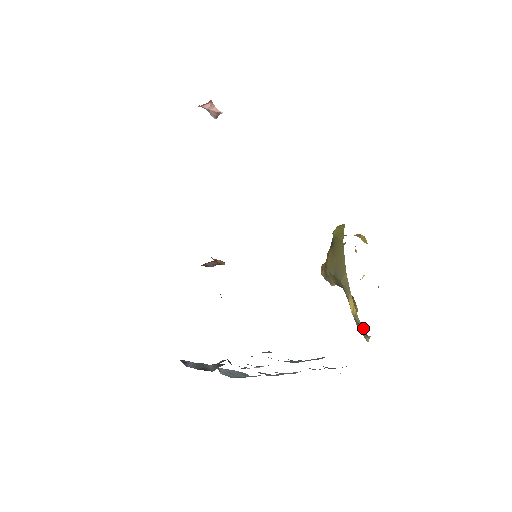
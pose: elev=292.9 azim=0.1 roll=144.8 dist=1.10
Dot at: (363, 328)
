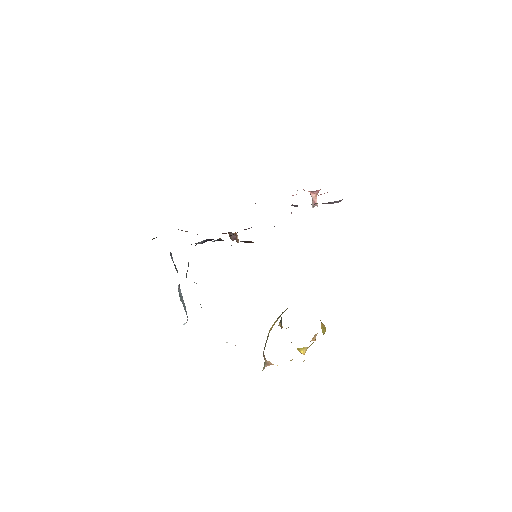
Dot at: occluded
